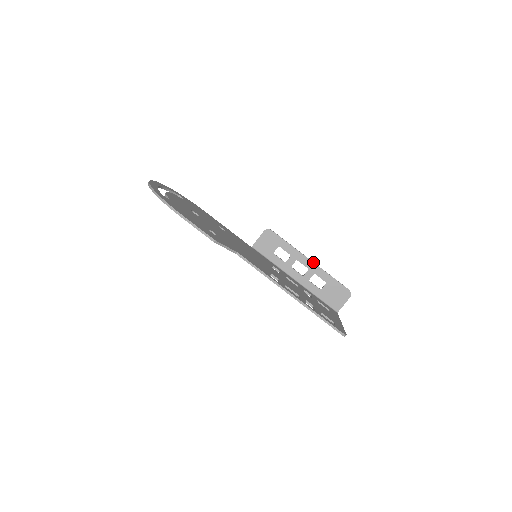
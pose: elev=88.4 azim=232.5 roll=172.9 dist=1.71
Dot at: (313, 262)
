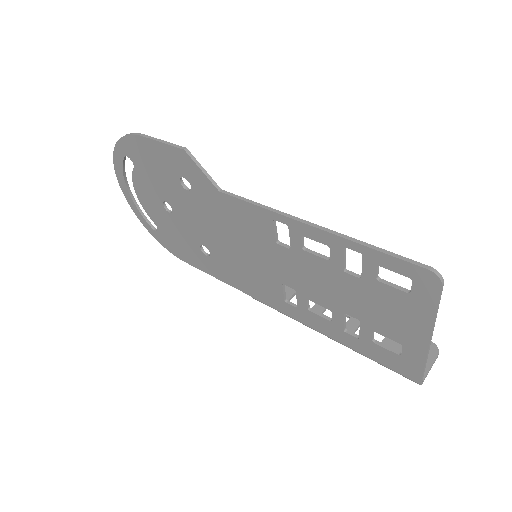
Dot at: occluded
